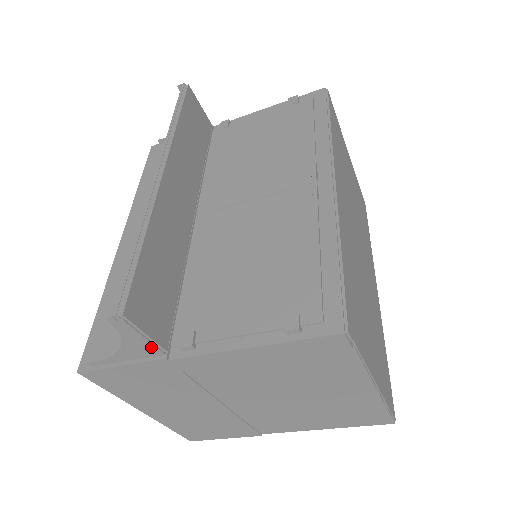
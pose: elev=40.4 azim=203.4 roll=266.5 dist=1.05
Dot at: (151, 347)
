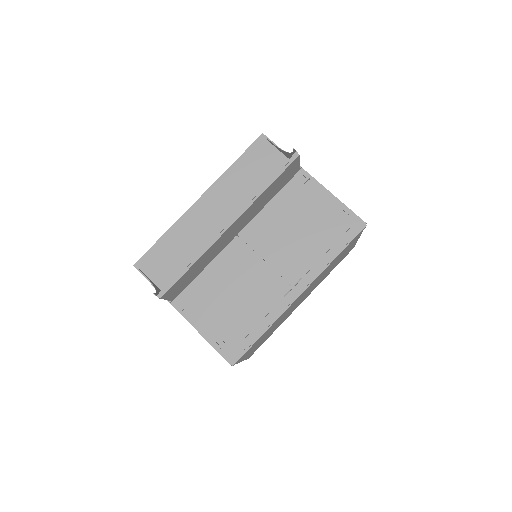
Dot at: occluded
